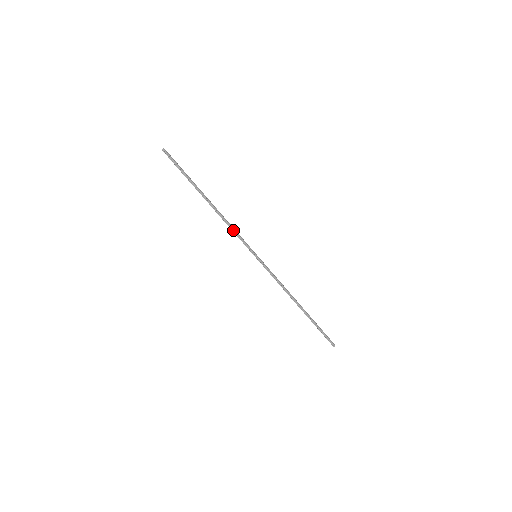
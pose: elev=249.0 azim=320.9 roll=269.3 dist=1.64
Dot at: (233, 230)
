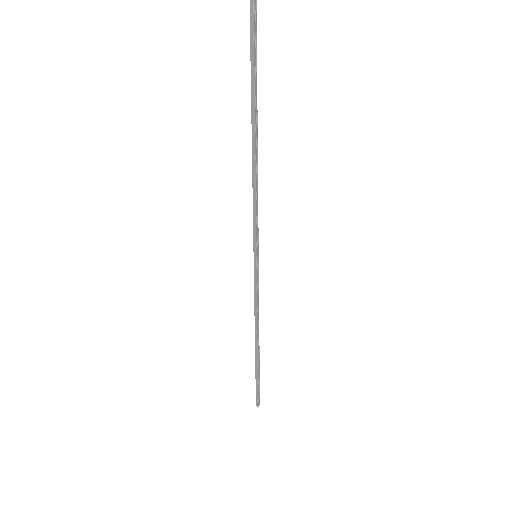
Dot at: (257, 203)
